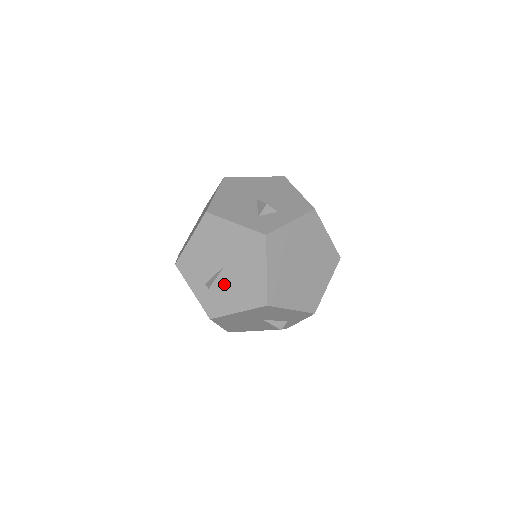
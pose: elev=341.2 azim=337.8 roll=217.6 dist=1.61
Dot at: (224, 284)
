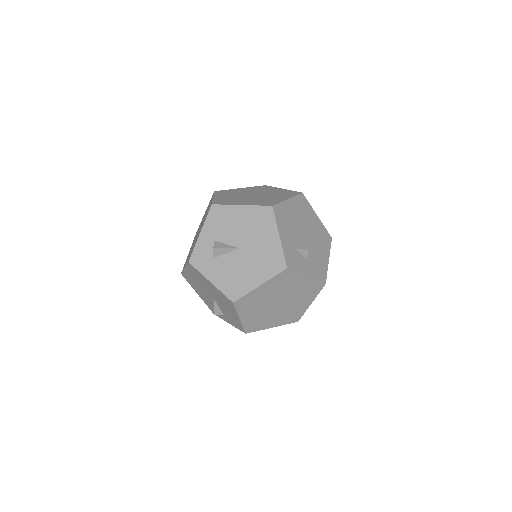
Dot at: (225, 257)
